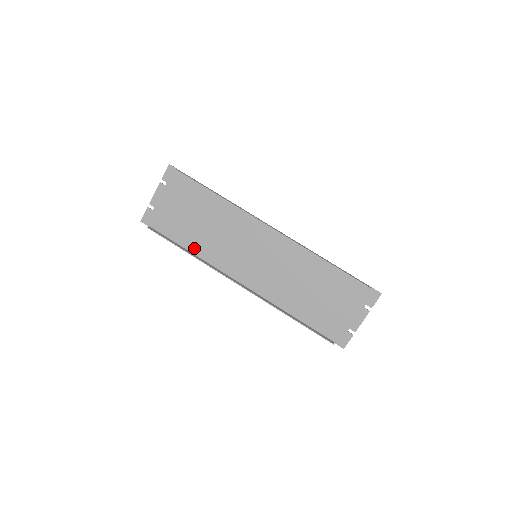
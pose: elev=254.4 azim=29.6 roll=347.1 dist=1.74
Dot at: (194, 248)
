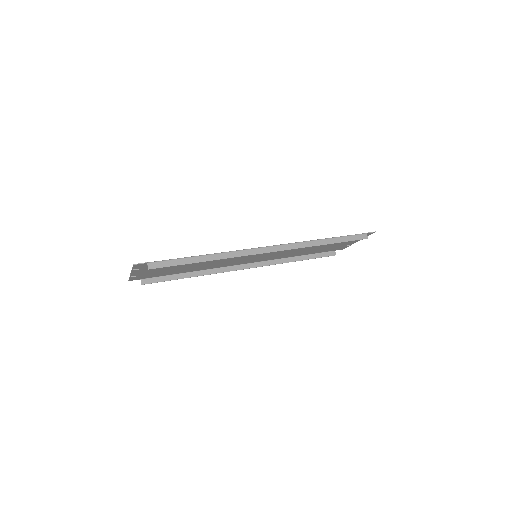
Dot at: (193, 270)
